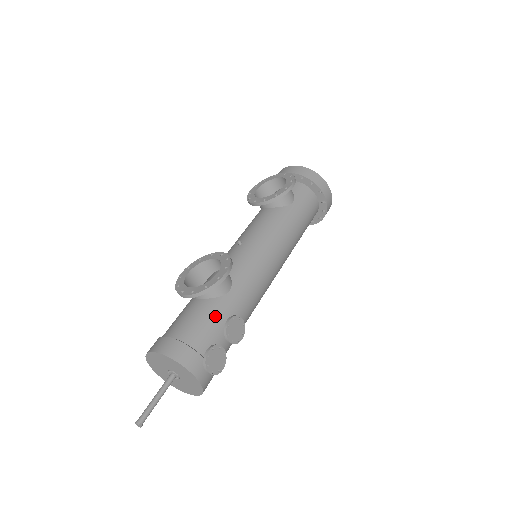
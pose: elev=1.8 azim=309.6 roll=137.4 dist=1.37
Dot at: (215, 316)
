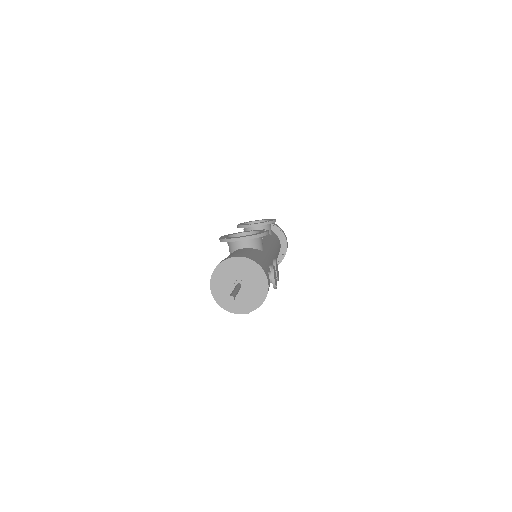
Dot at: (263, 256)
